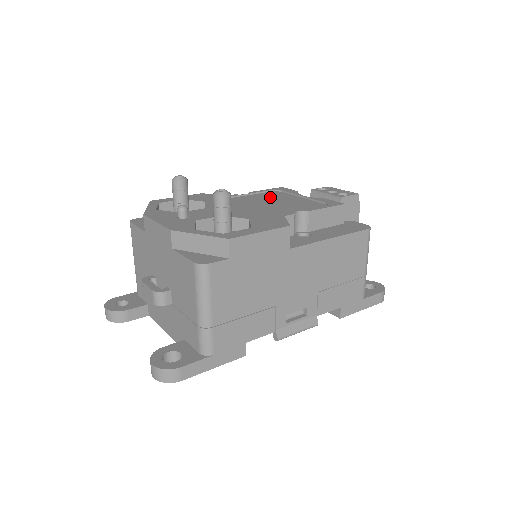
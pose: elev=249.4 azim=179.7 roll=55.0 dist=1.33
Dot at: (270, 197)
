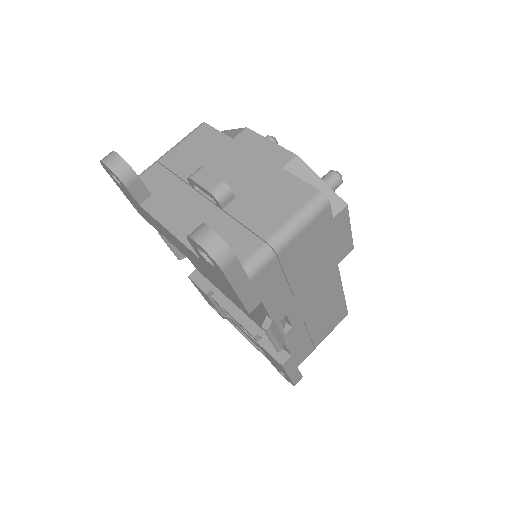
Dot at: occluded
